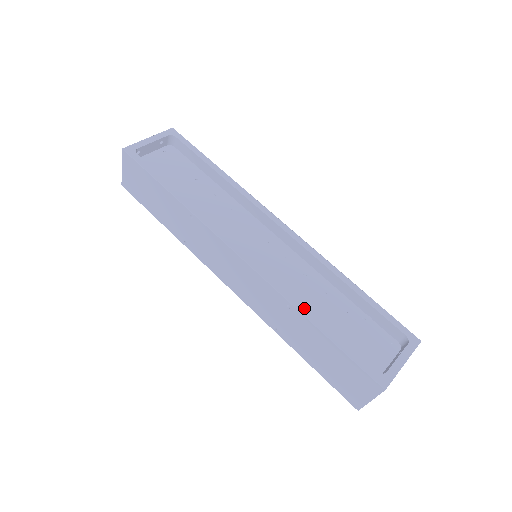
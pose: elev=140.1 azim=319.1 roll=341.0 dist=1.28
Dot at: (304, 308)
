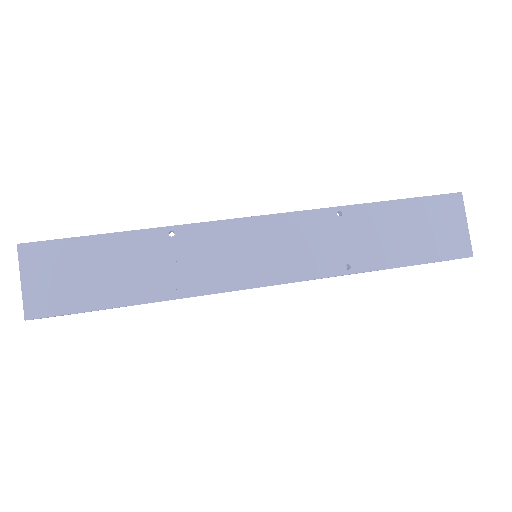
Dot at: (349, 206)
